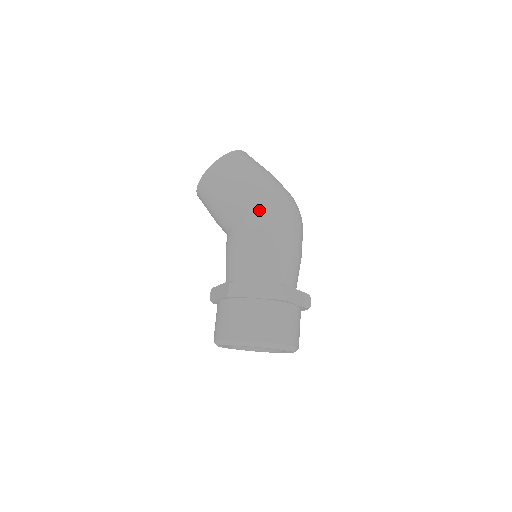
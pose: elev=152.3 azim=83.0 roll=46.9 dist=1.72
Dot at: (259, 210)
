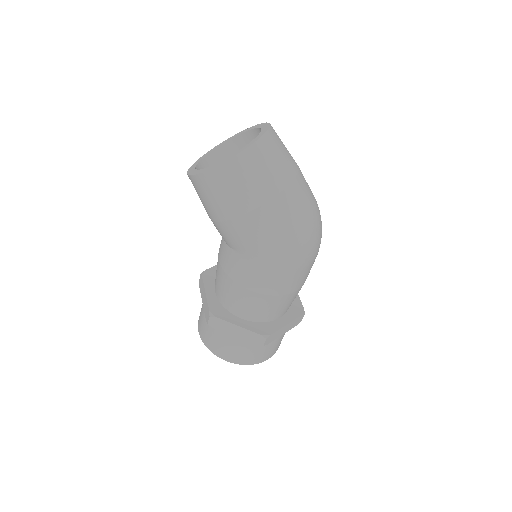
Dot at: (257, 256)
